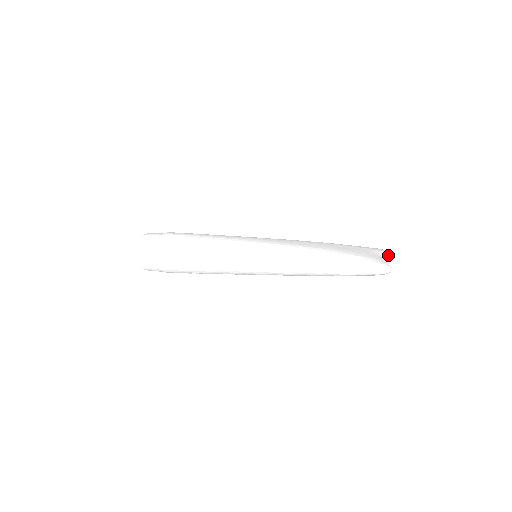
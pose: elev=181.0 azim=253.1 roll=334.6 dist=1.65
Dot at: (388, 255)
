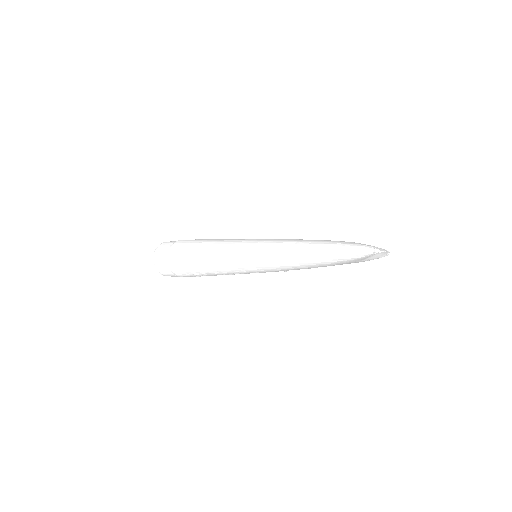
Dot at: (382, 249)
